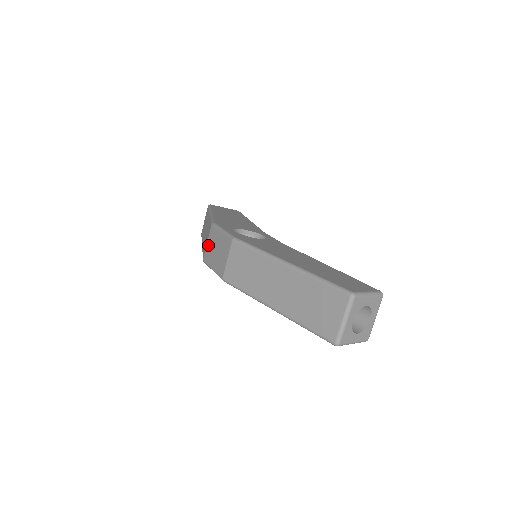
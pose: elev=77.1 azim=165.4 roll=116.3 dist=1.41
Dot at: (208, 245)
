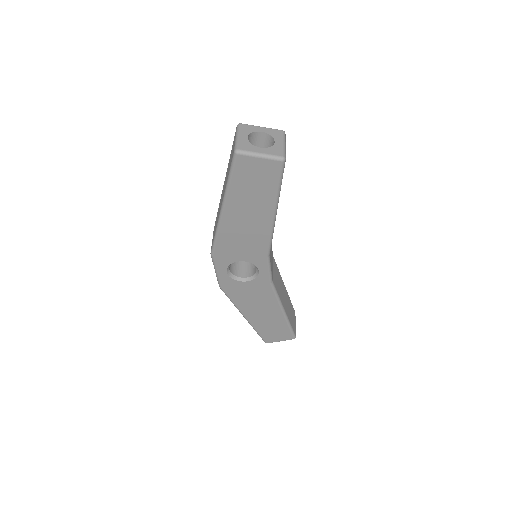
Dot at: occluded
